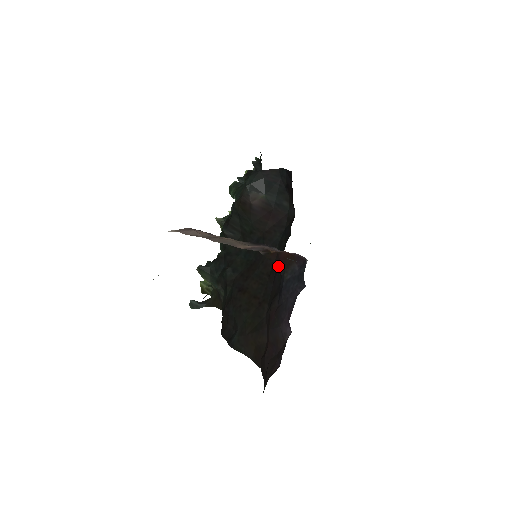
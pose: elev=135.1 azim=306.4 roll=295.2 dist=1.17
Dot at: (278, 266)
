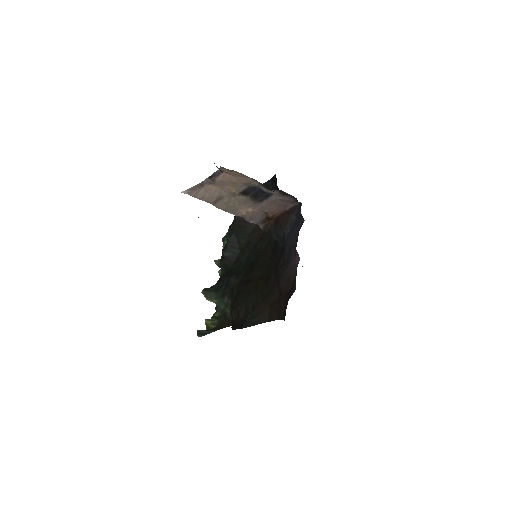
Dot at: (278, 230)
